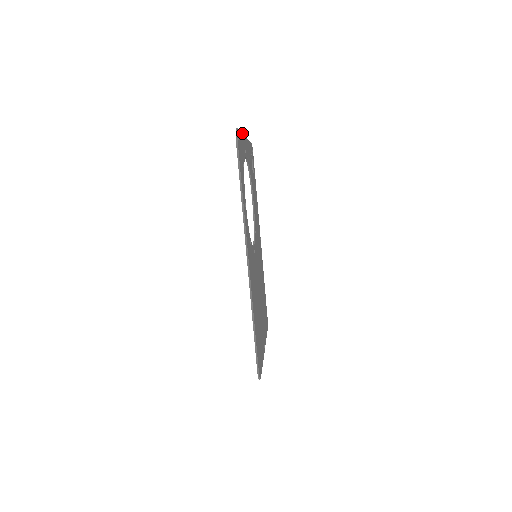
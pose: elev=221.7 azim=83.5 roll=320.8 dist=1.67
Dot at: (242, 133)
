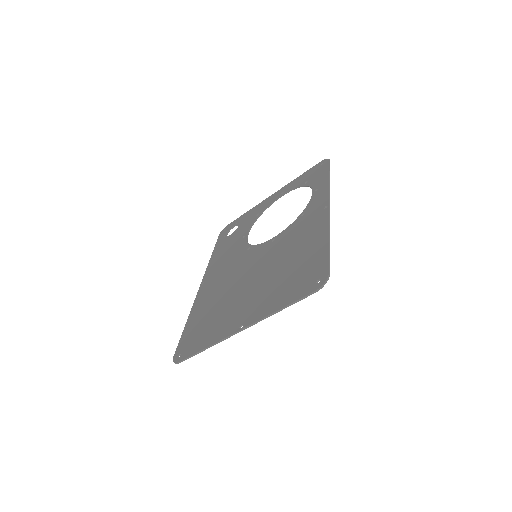
Dot at: (294, 180)
